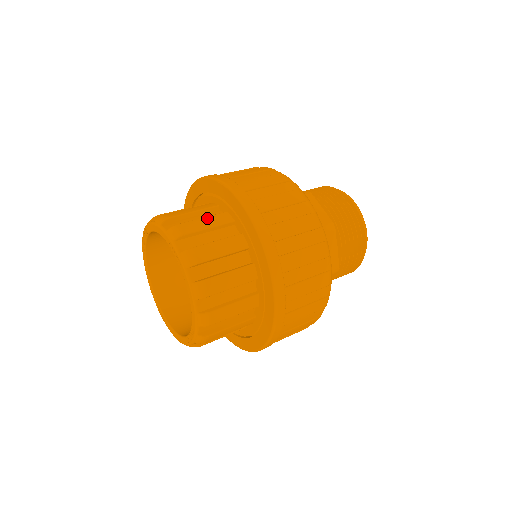
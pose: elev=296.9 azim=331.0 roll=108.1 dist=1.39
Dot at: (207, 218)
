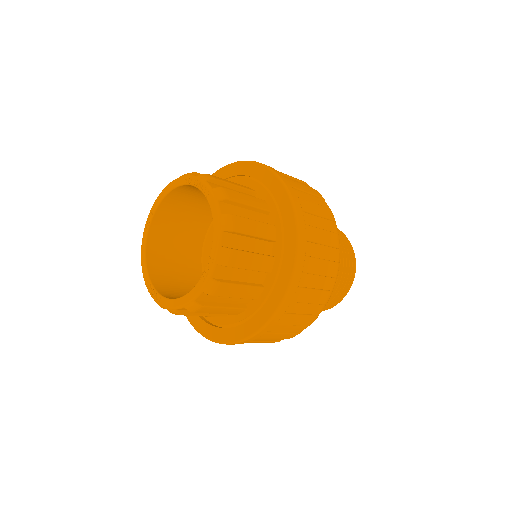
Dot at: (257, 257)
